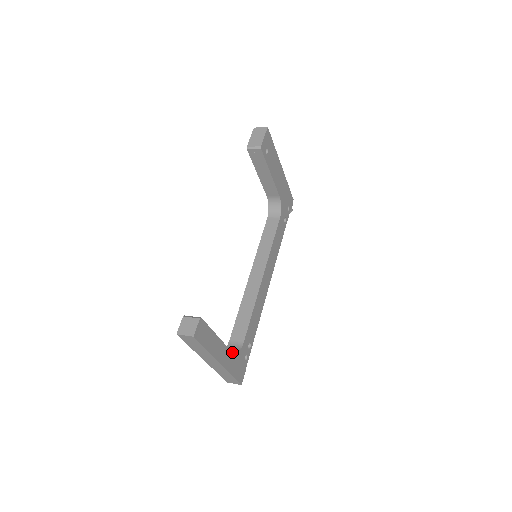
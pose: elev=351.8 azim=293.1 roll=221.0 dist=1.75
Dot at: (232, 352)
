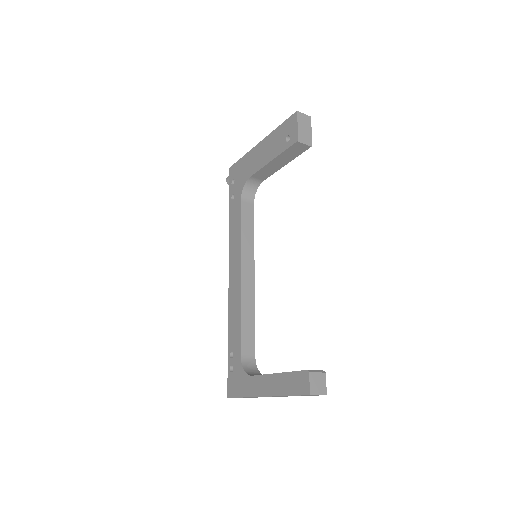
Dot at: (256, 372)
